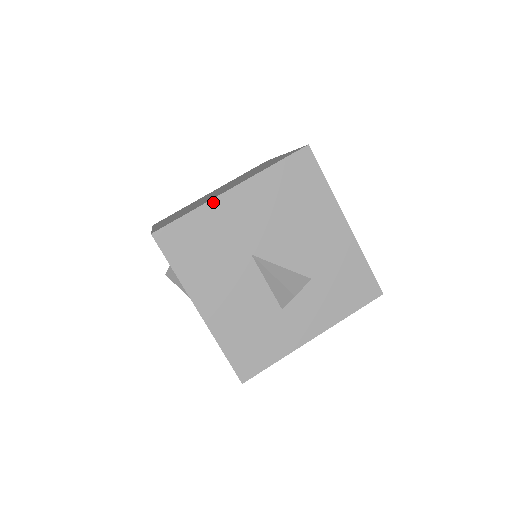
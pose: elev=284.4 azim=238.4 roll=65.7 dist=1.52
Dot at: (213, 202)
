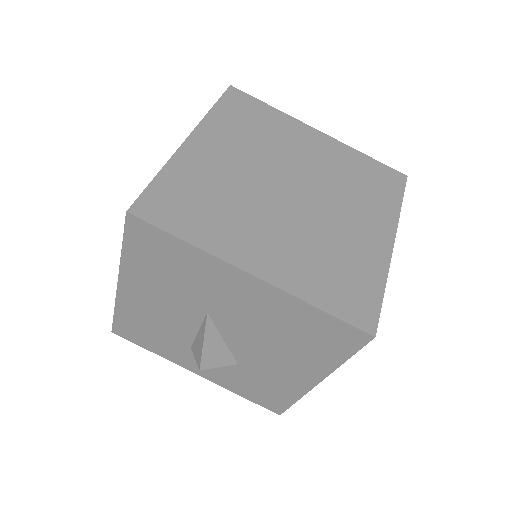
Dot at: (219, 261)
